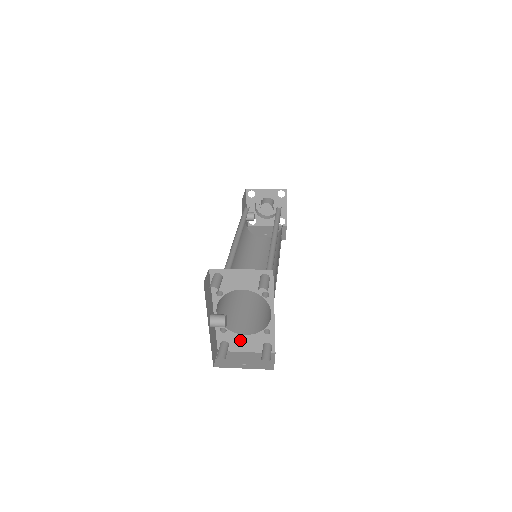
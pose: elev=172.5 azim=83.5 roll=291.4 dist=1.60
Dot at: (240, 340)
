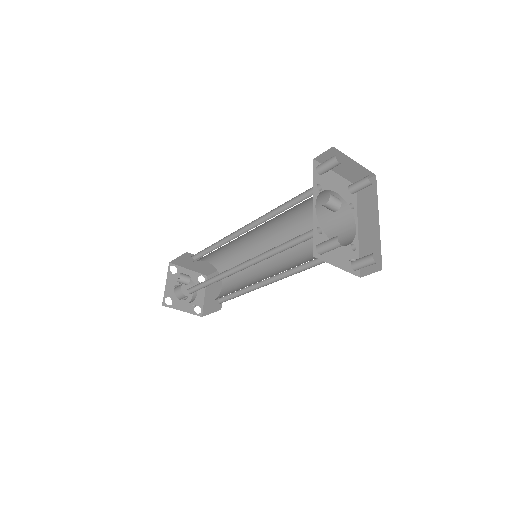
Dot at: occluded
